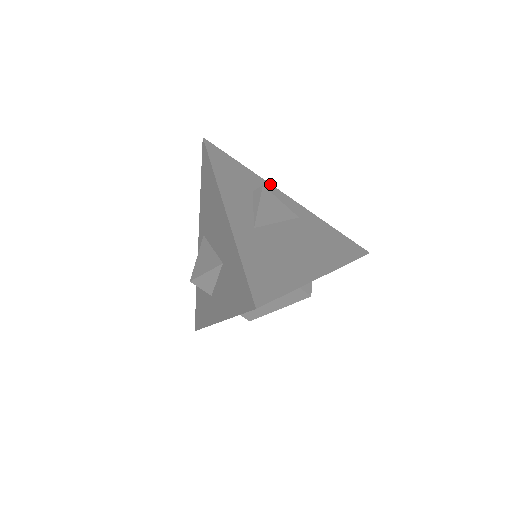
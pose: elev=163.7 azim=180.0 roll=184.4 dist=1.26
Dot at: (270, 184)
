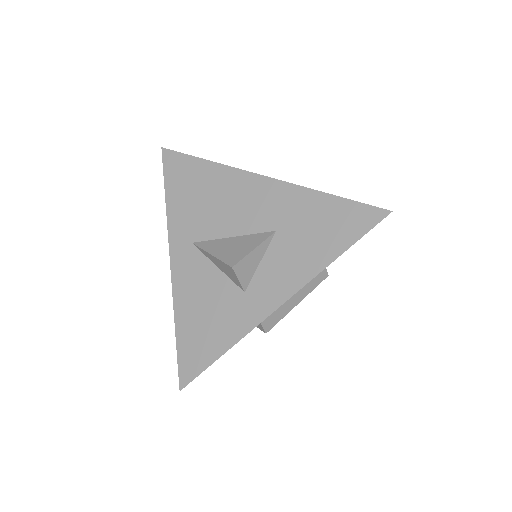
Dot at: occluded
